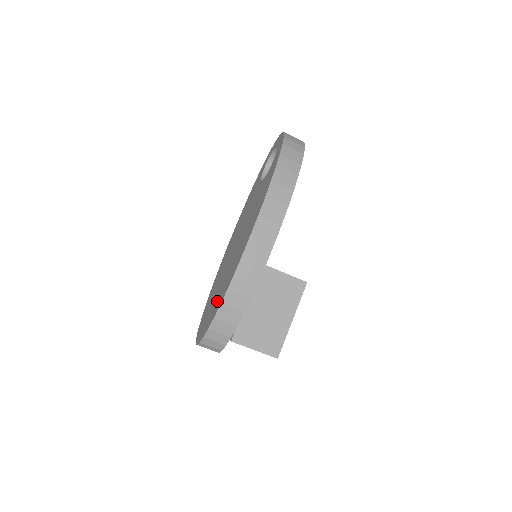
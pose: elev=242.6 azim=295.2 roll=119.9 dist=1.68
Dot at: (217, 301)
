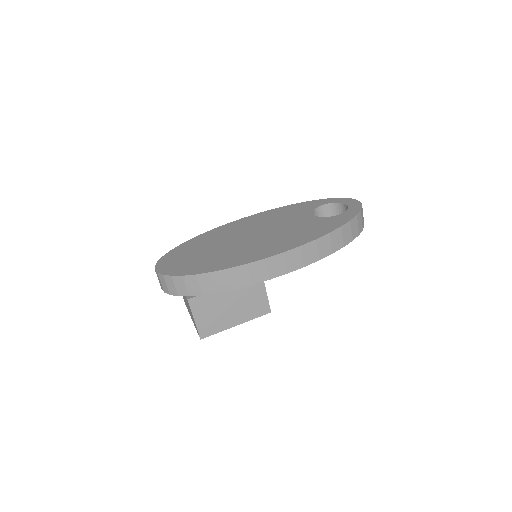
Dot at: (207, 262)
